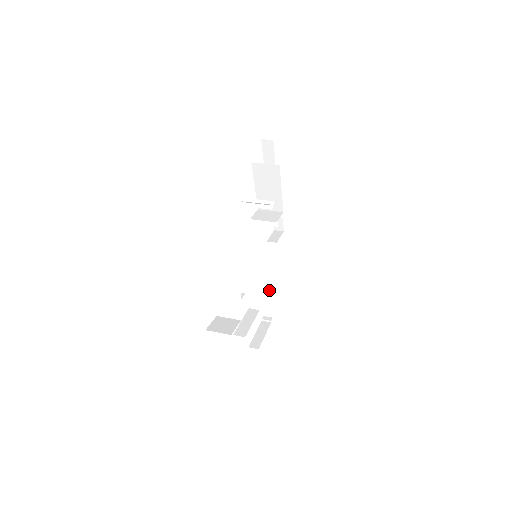
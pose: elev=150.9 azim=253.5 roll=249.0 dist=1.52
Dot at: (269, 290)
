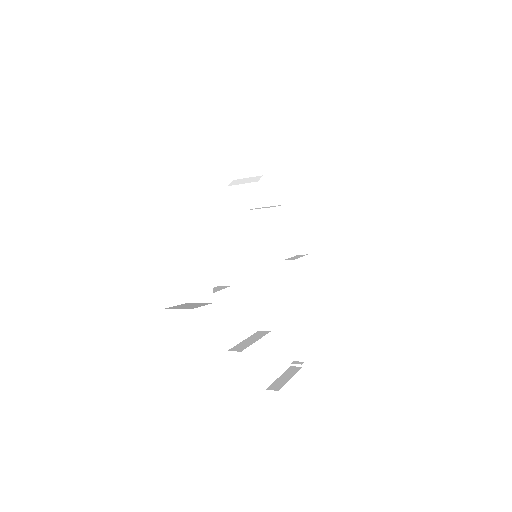
Dot at: (295, 324)
